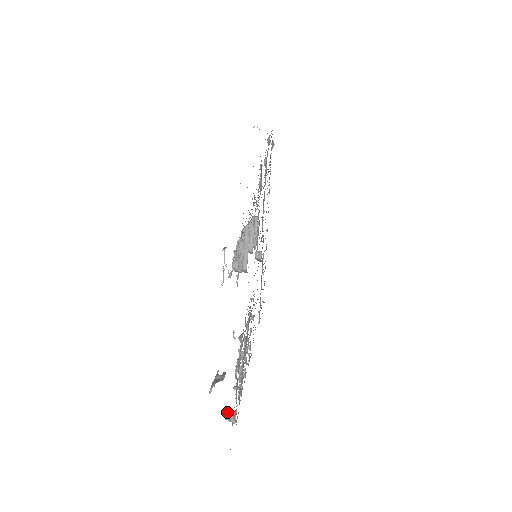
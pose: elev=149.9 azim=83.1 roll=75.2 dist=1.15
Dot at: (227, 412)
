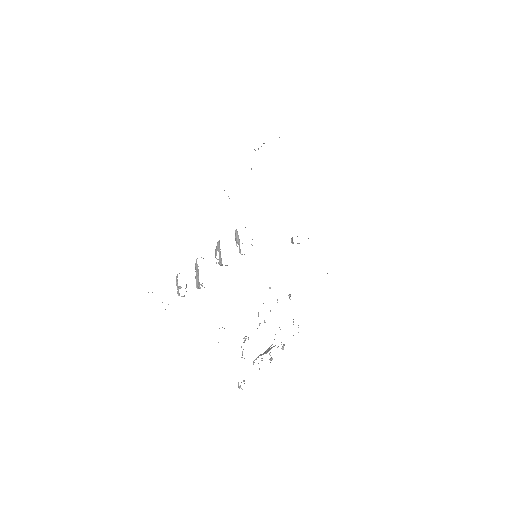
Dot at: (238, 382)
